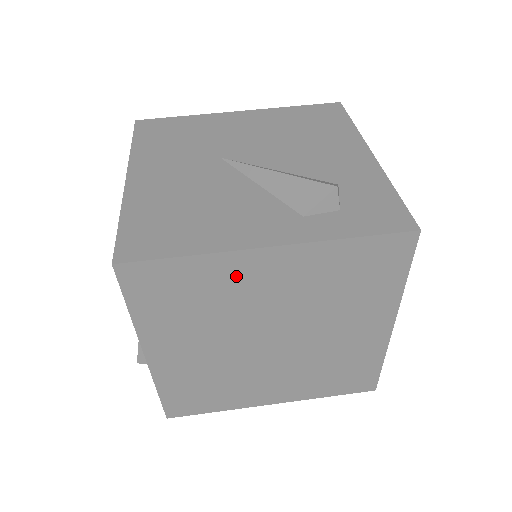
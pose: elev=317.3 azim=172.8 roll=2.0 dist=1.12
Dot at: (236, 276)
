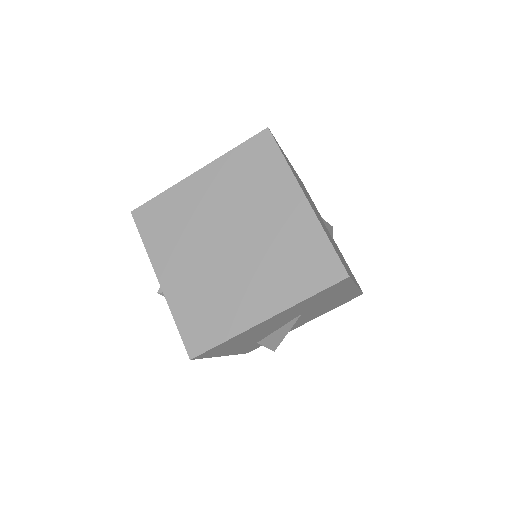
Dot at: (188, 196)
